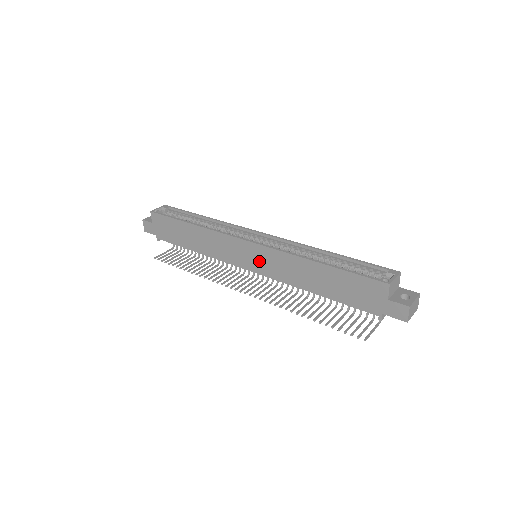
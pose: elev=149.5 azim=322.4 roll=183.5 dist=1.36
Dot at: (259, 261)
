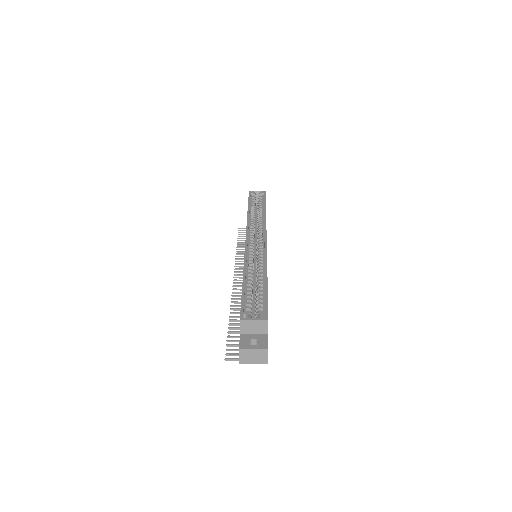
Dot at: occluded
